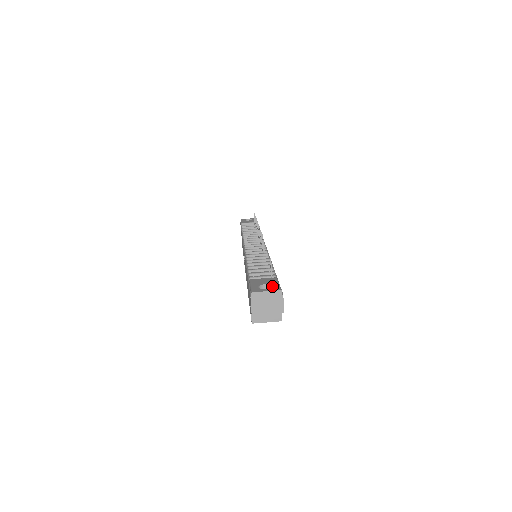
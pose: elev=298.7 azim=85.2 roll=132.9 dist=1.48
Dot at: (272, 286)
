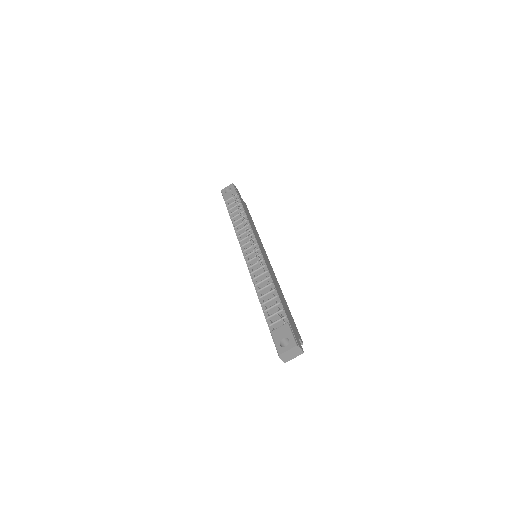
Dot at: (289, 339)
